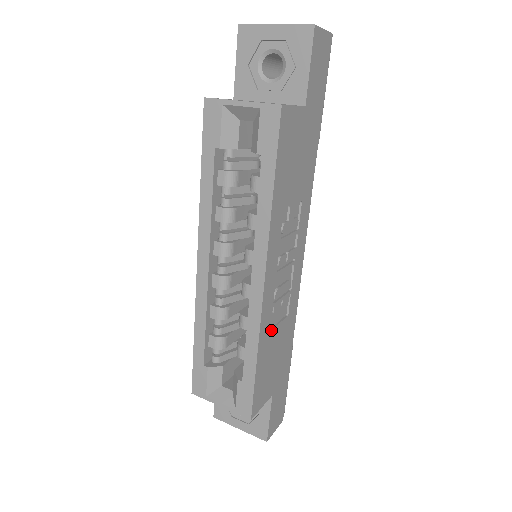
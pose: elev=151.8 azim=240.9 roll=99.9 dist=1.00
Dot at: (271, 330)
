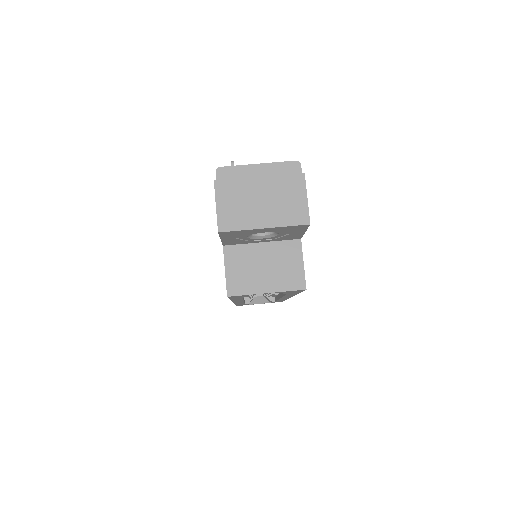
Dot at: occluded
